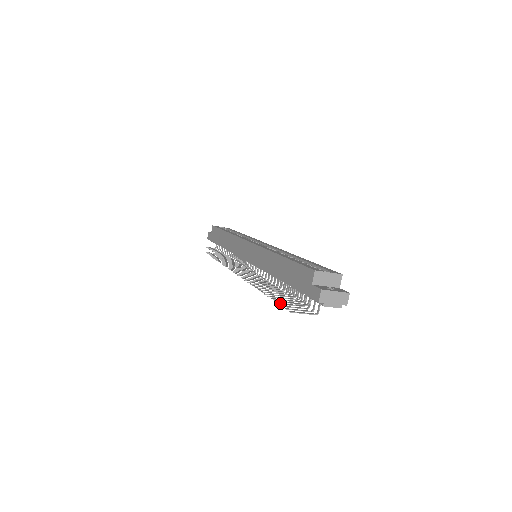
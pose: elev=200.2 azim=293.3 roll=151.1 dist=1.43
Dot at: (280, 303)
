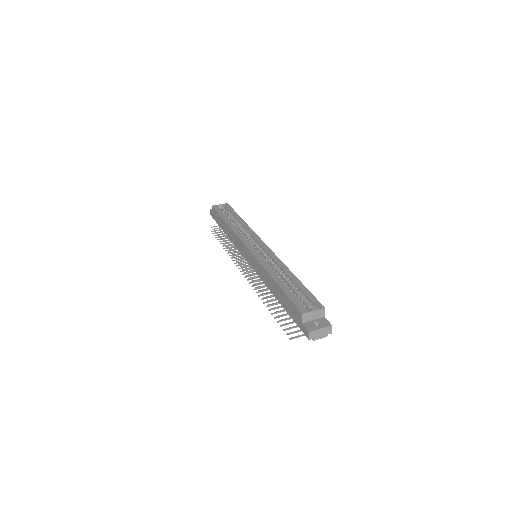
Dot at: (282, 325)
